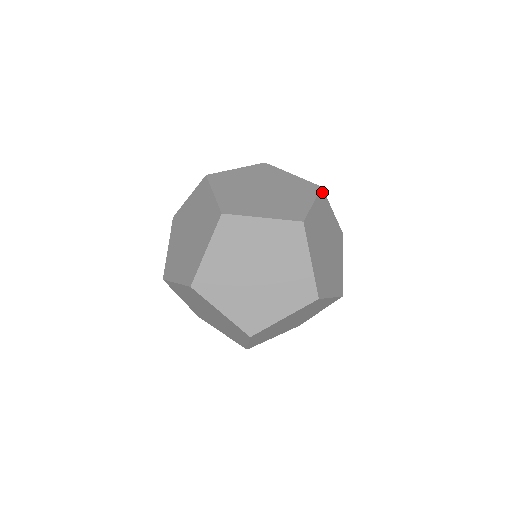
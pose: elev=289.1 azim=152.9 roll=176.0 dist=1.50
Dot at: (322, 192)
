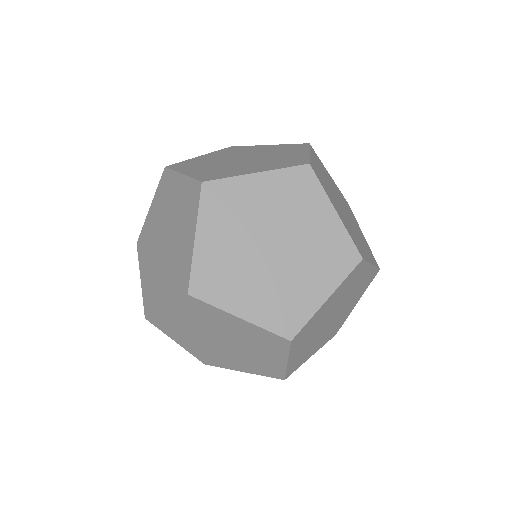
Dot at: (359, 265)
